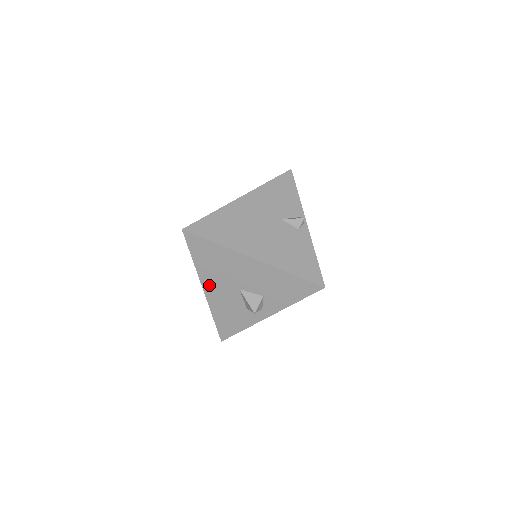
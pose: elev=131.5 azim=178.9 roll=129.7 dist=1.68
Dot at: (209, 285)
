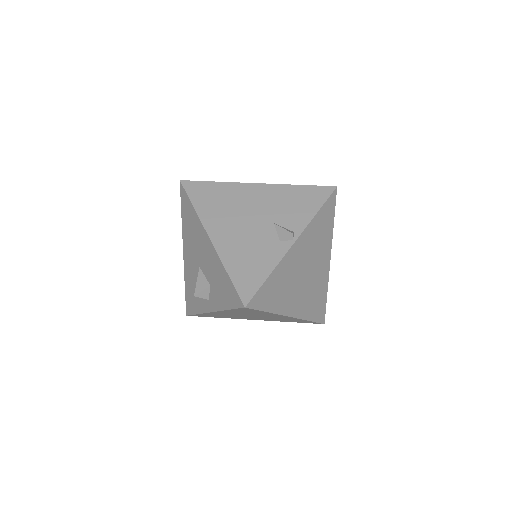
Dot at: (186, 249)
